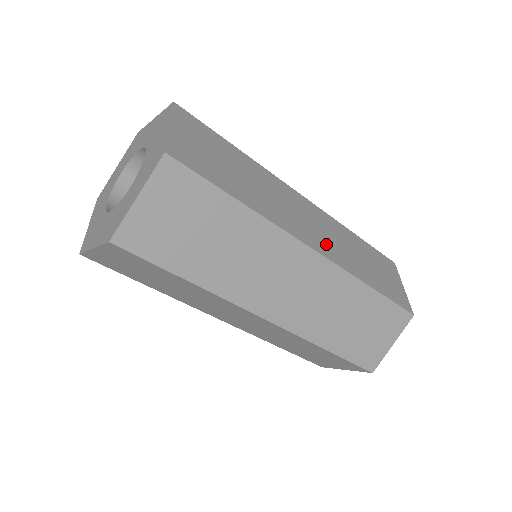
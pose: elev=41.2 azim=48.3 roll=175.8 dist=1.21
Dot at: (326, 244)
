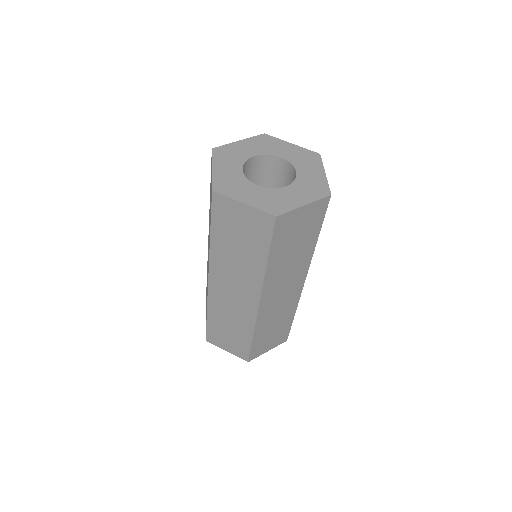
Dot at: occluded
